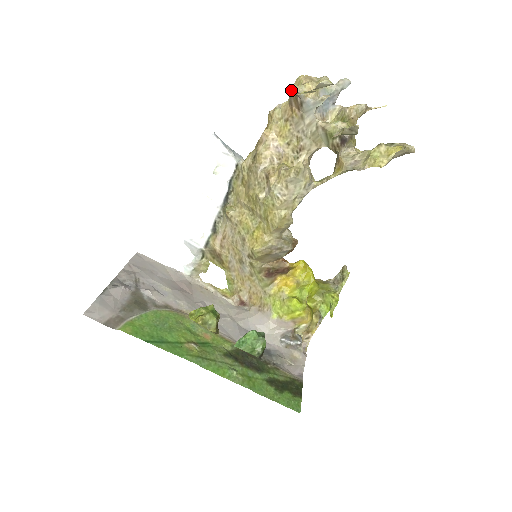
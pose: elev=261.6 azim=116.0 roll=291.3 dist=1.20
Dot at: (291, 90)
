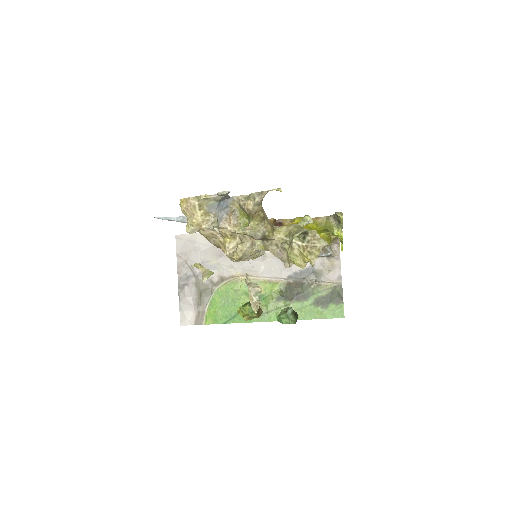
Dot at: occluded
